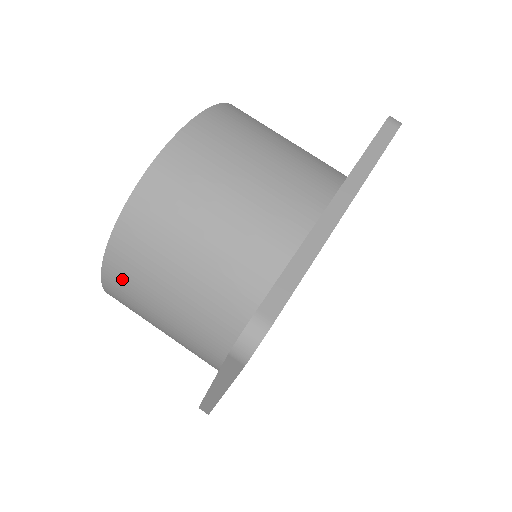
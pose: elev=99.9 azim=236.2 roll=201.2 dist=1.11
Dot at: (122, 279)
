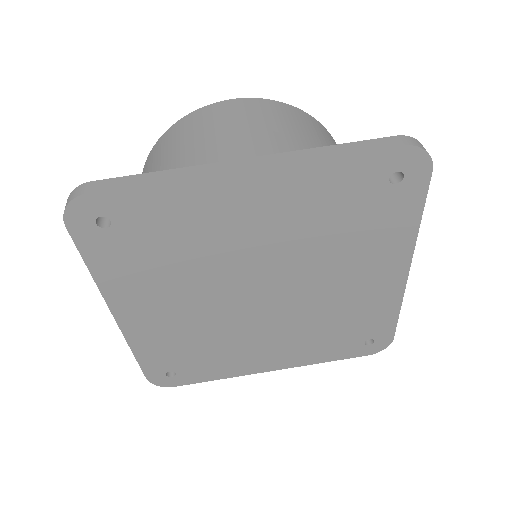
Dot at: occluded
